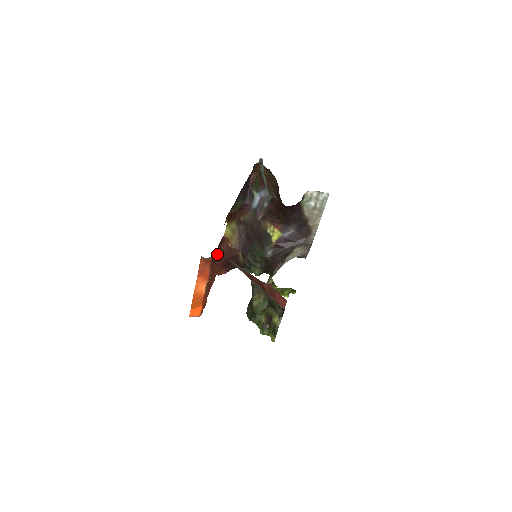
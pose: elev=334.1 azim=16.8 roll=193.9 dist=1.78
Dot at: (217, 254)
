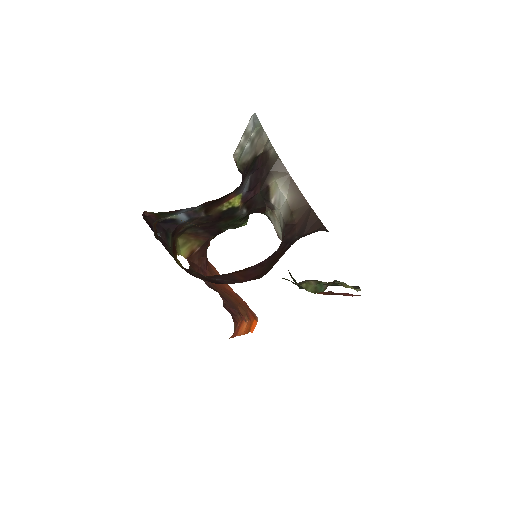
Dot at: occluded
